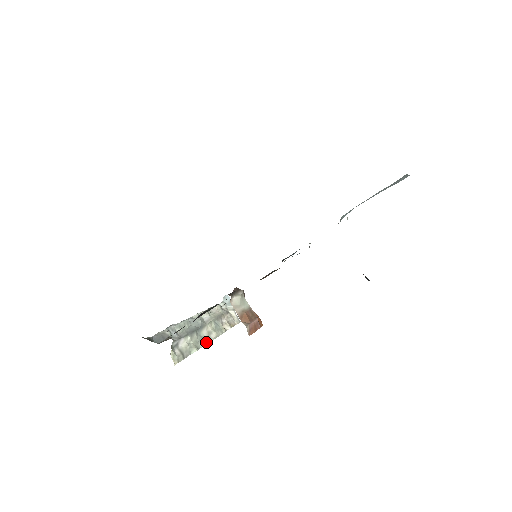
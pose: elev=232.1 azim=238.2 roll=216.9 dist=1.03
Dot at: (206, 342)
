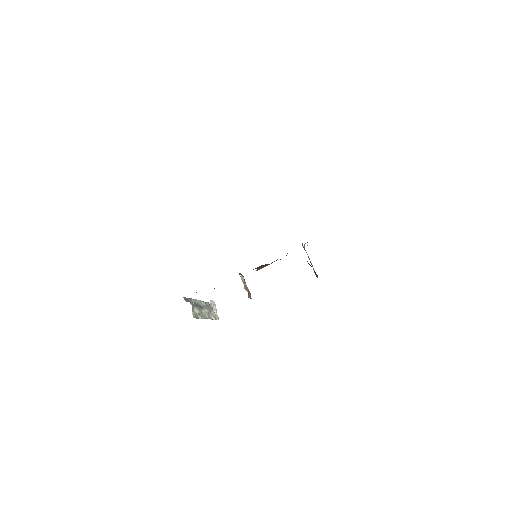
Dot at: (205, 318)
